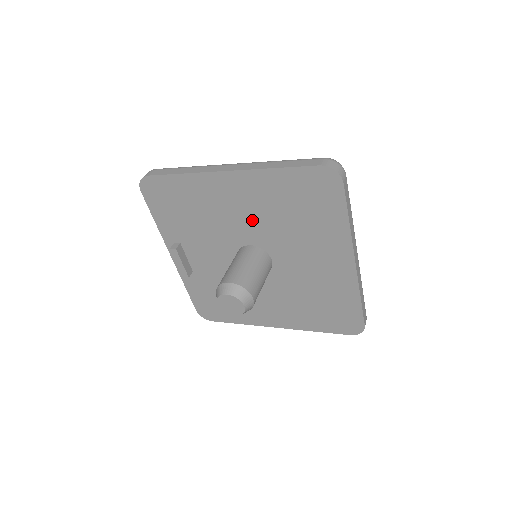
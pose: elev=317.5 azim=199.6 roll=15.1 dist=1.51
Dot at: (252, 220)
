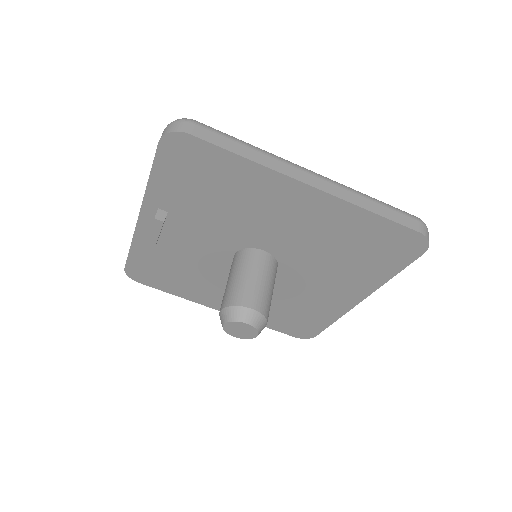
Dot at: (292, 235)
